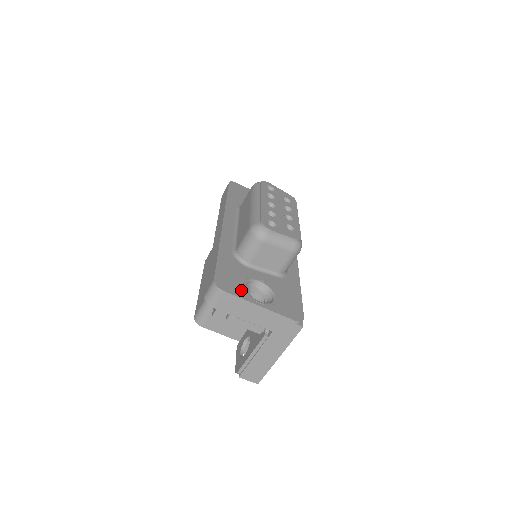
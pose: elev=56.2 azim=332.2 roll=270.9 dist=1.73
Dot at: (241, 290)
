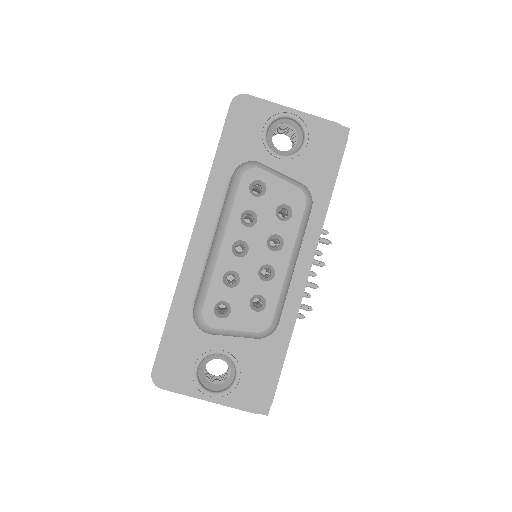
Dot at: (187, 380)
